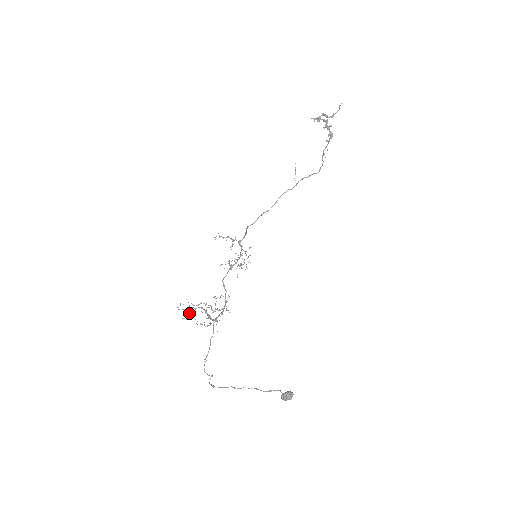
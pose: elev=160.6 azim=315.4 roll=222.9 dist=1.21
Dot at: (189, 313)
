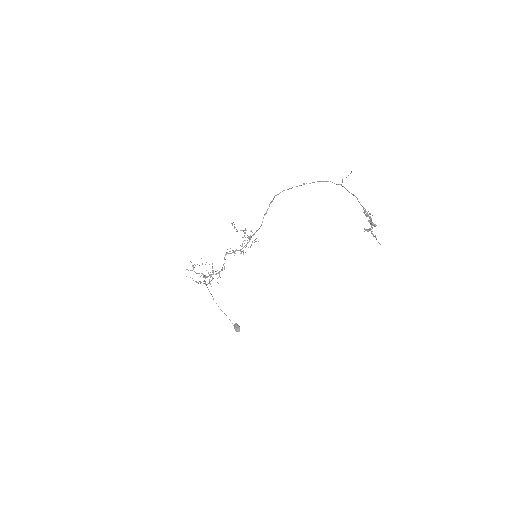
Dot at: occluded
